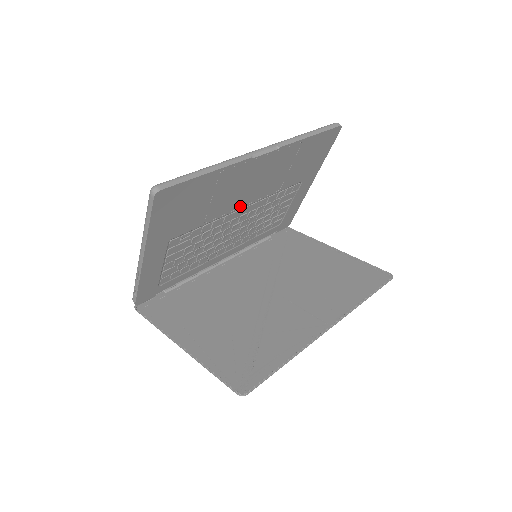
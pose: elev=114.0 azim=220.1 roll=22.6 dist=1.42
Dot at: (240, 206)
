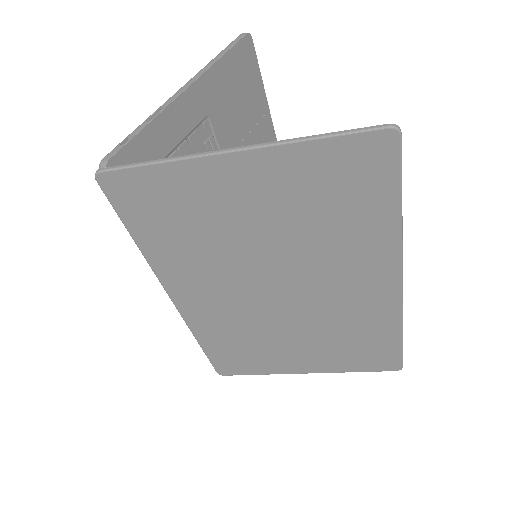
Dot at: occluded
